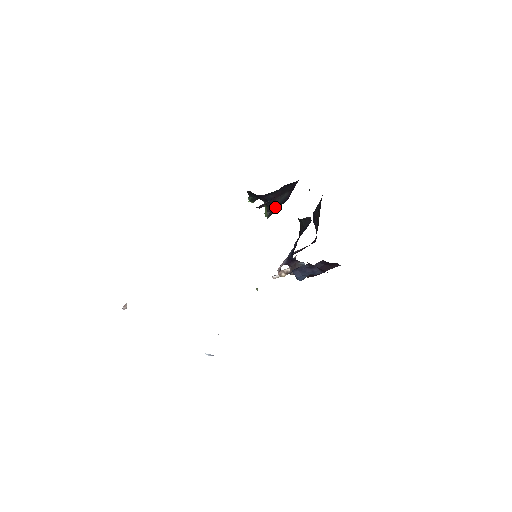
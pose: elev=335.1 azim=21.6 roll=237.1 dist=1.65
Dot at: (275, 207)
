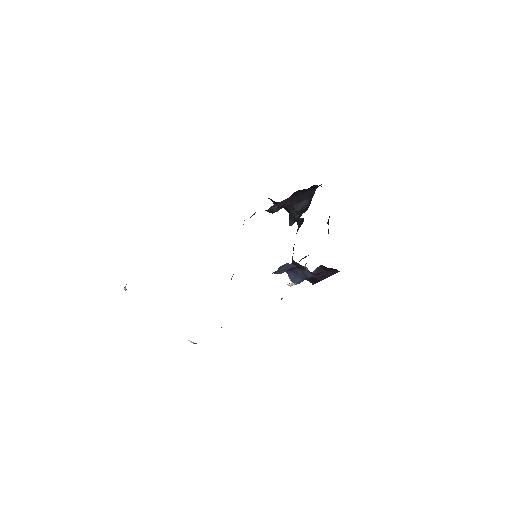
Dot at: (295, 215)
